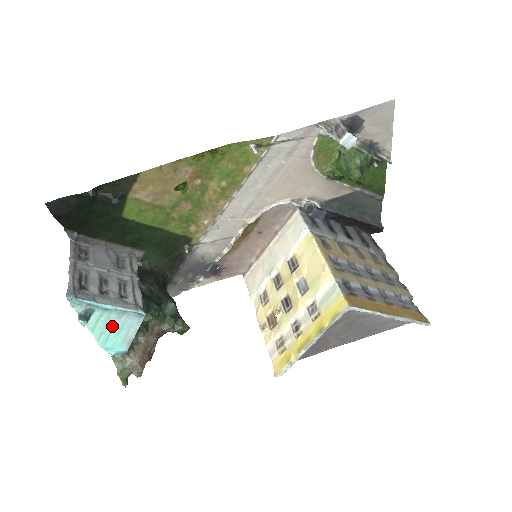
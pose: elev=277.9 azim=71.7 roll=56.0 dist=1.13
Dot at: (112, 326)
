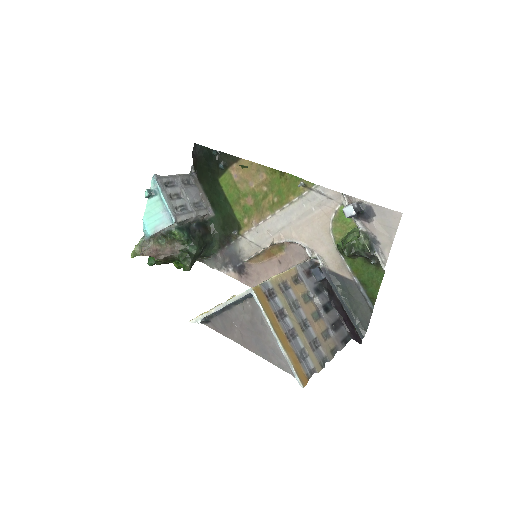
Dot at: (156, 213)
